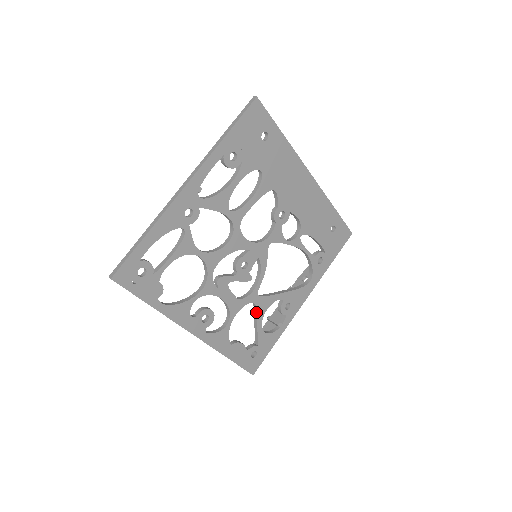
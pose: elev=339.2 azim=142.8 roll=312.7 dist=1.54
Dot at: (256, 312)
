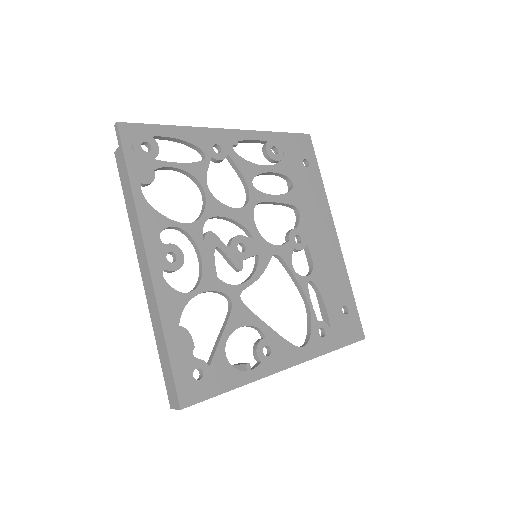
Dot at: (228, 317)
